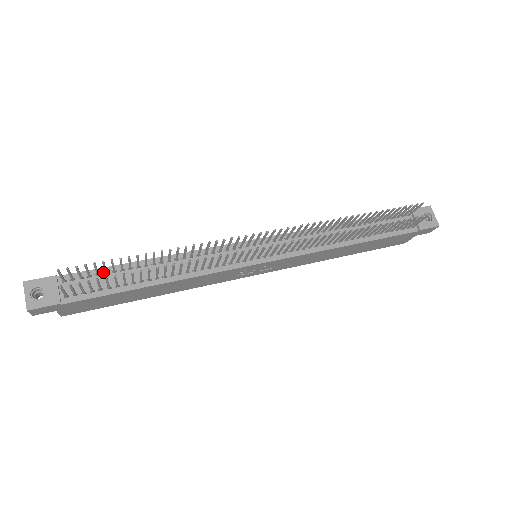
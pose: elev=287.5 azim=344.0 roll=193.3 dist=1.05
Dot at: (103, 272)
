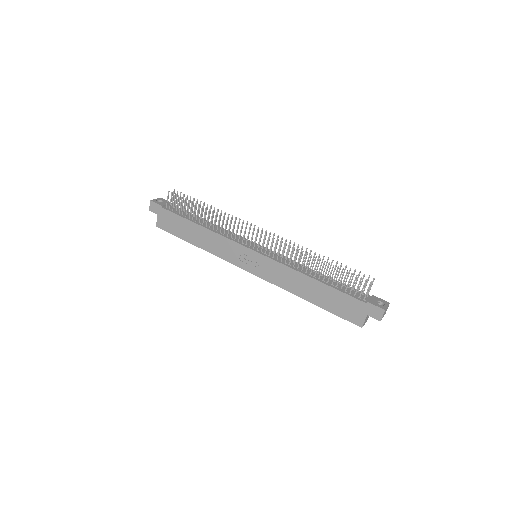
Dot at: (188, 213)
